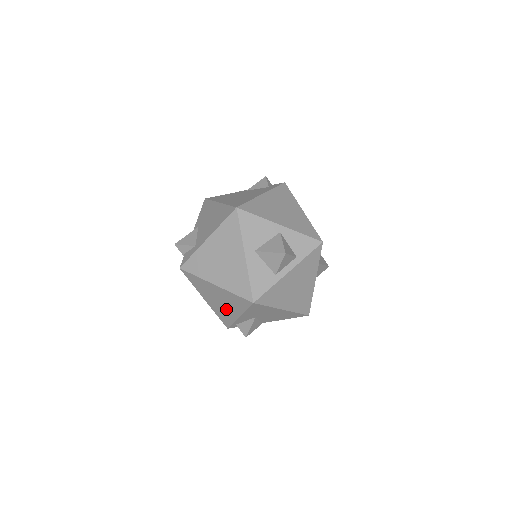
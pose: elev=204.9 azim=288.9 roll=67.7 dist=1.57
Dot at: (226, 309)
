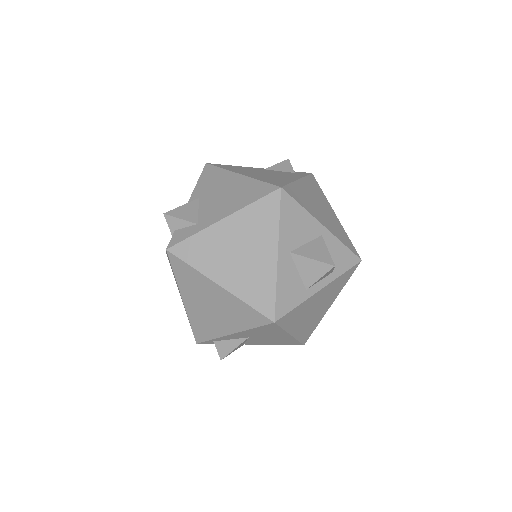
Dot at: (214, 320)
